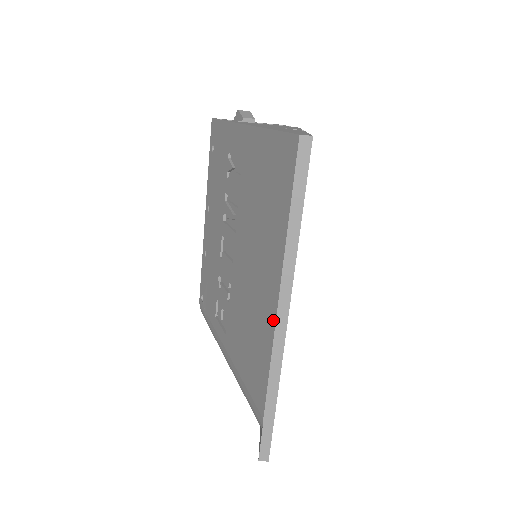
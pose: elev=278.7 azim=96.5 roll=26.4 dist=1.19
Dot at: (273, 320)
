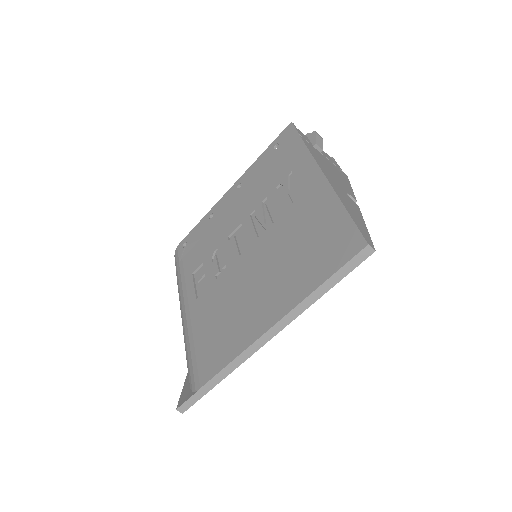
Dot at: (256, 336)
